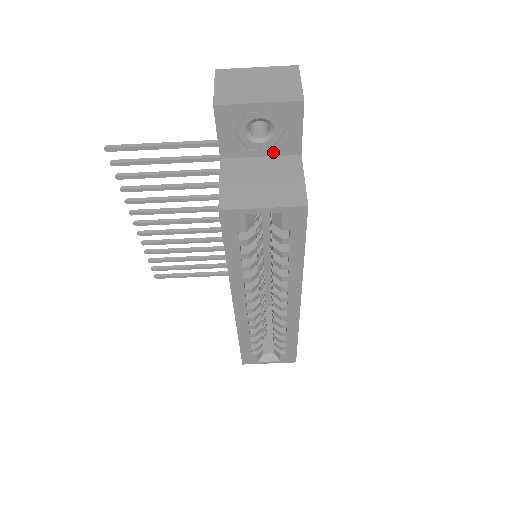
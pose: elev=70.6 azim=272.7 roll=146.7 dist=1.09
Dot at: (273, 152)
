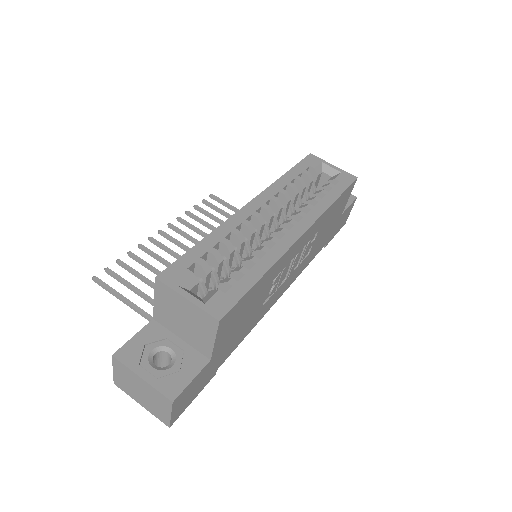
Dot at: occluded
